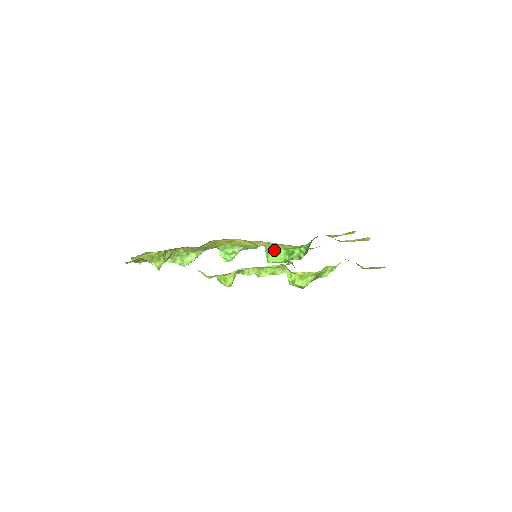
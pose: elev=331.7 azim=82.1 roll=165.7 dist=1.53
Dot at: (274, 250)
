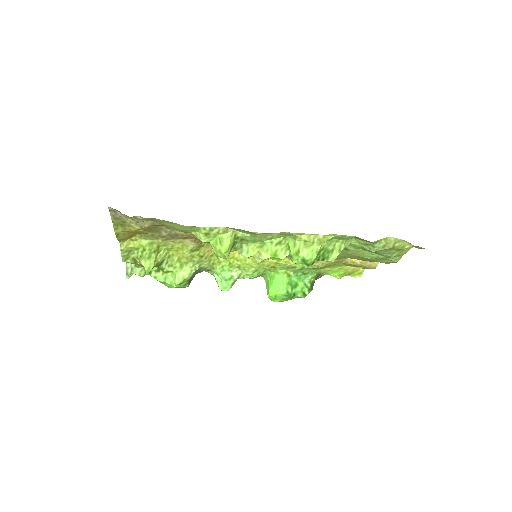
Dot at: (275, 278)
